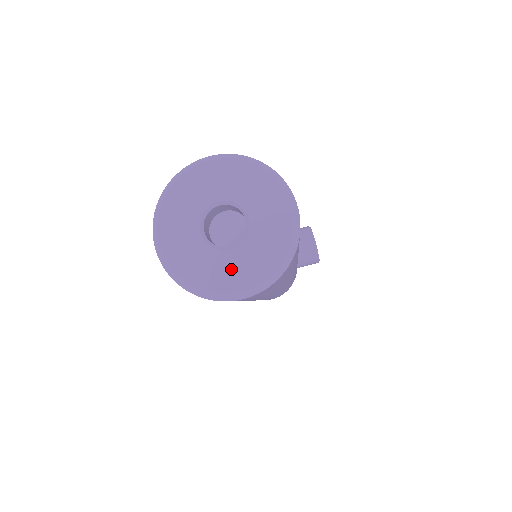
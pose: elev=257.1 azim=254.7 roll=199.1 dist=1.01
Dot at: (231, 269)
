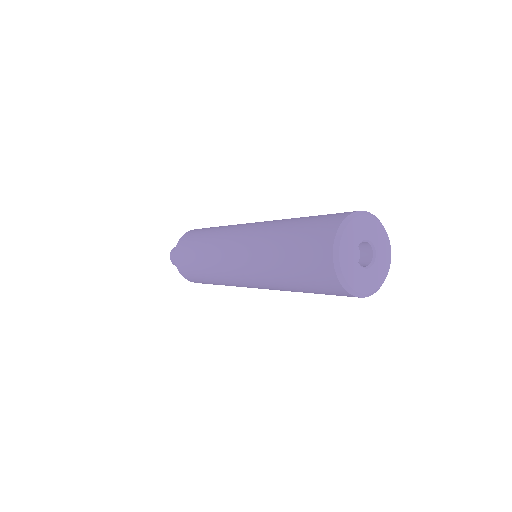
Dot at: (359, 277)
